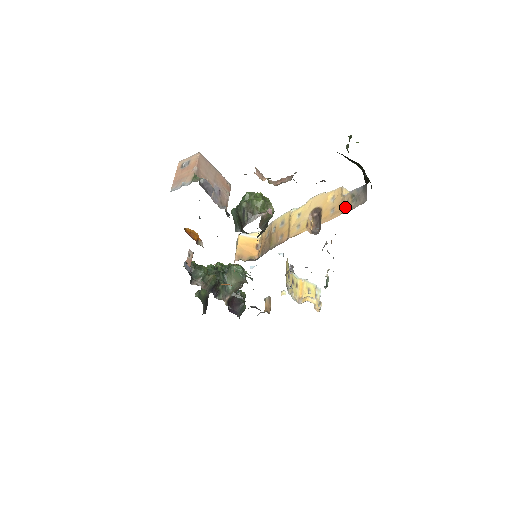
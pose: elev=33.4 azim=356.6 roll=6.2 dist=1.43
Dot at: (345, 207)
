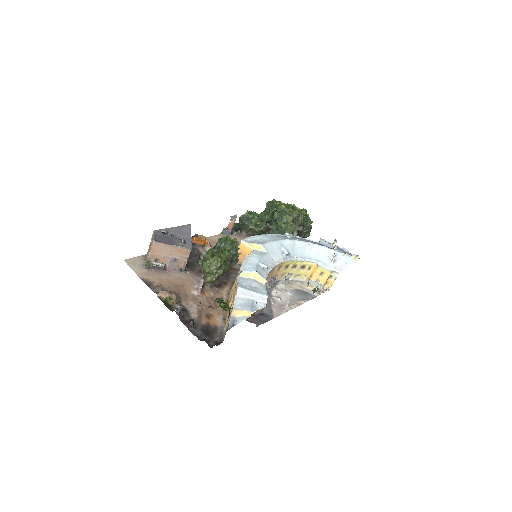
Dot at: (227, 326)
